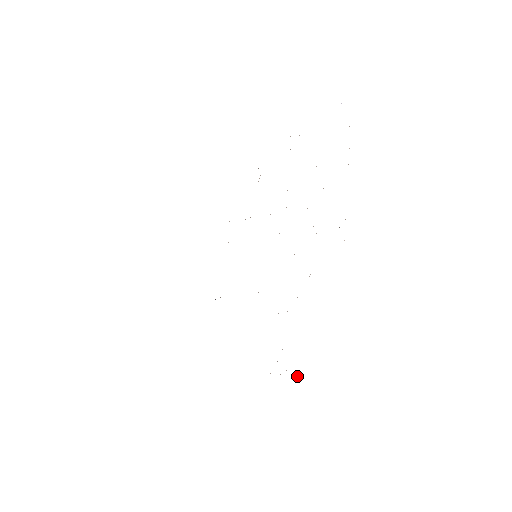
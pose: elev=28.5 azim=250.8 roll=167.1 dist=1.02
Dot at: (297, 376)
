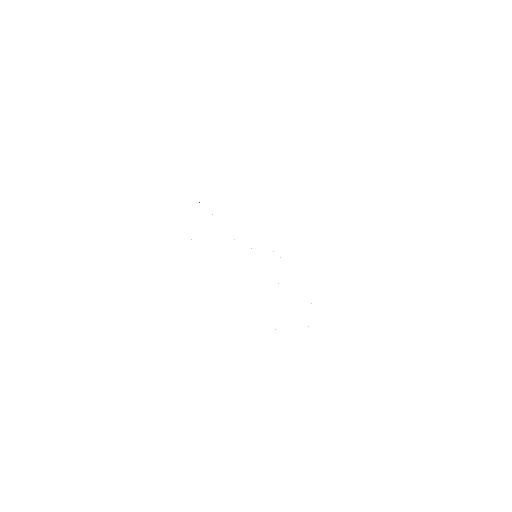
Dot at: occluded
